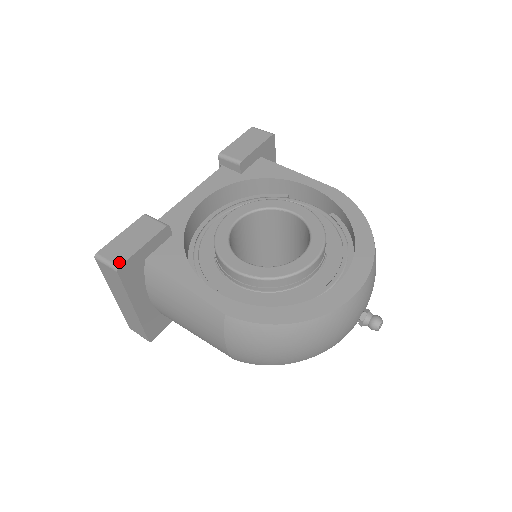
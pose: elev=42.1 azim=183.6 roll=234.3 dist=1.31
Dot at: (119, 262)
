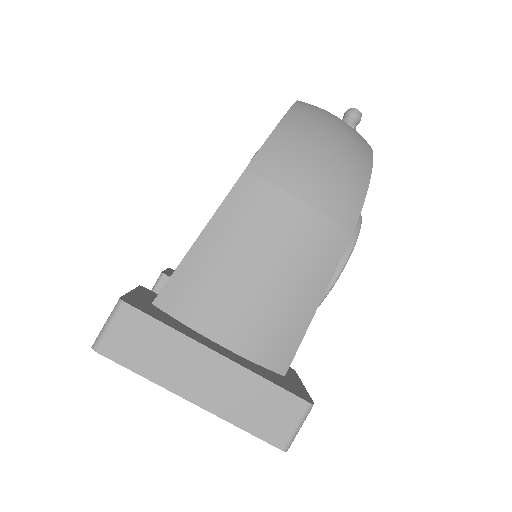
Dot at: (117, 303)
